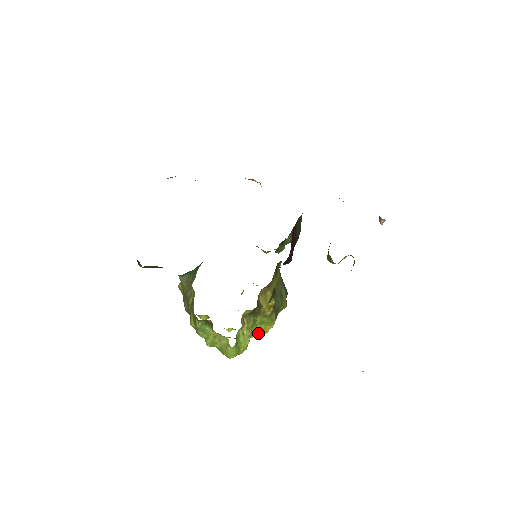
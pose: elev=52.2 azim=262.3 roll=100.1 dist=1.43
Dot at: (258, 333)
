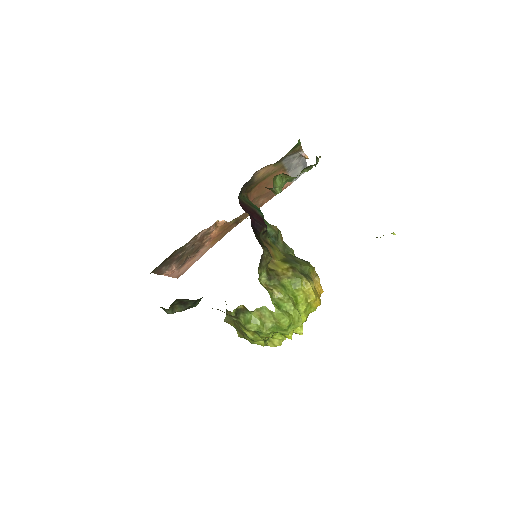
Dot at: (301, 297)
